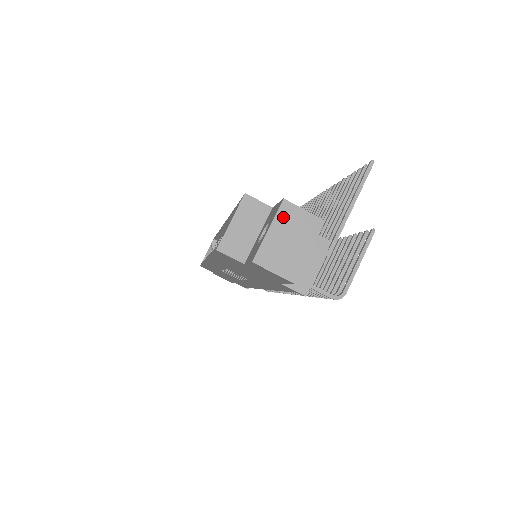
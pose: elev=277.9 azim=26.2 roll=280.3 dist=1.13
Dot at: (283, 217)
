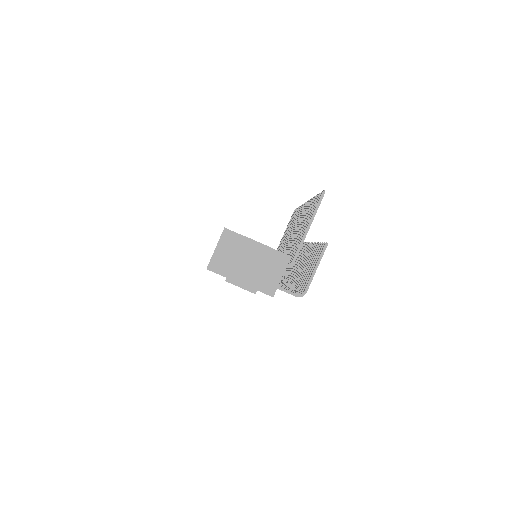
Dot at: (245, 249)
